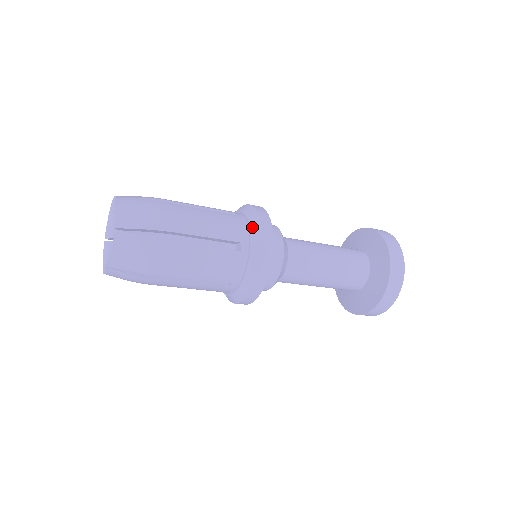
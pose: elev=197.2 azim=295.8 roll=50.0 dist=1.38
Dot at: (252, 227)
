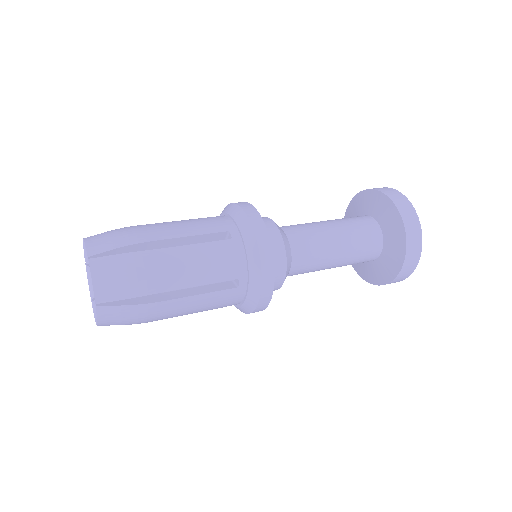
Dot at: (246, 304)
